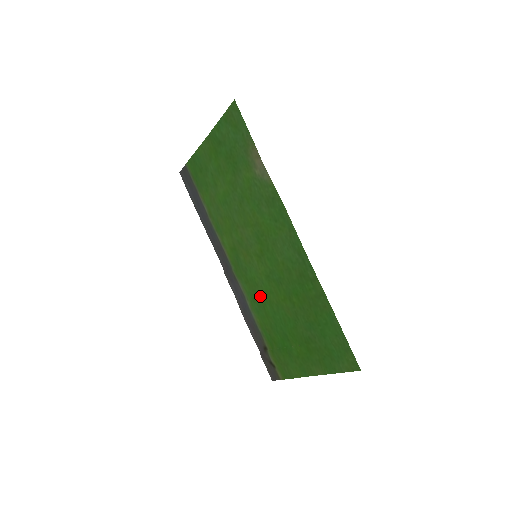
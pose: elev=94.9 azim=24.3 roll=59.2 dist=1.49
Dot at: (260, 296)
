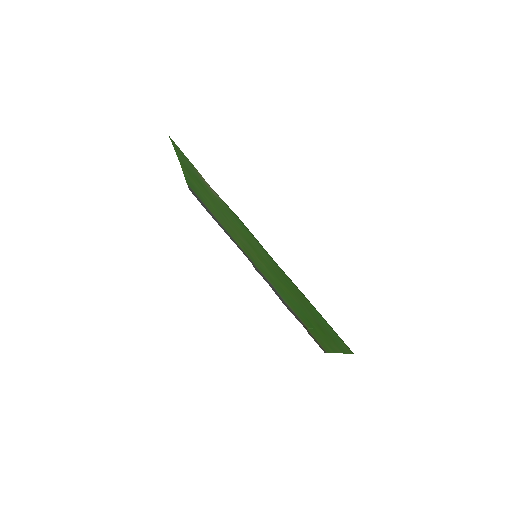
Dot at: (278, 287)
